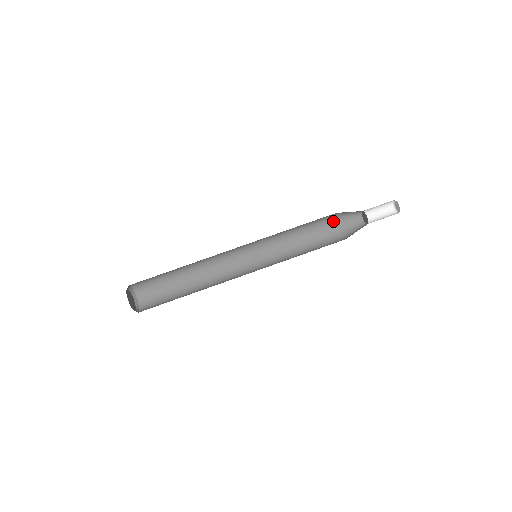
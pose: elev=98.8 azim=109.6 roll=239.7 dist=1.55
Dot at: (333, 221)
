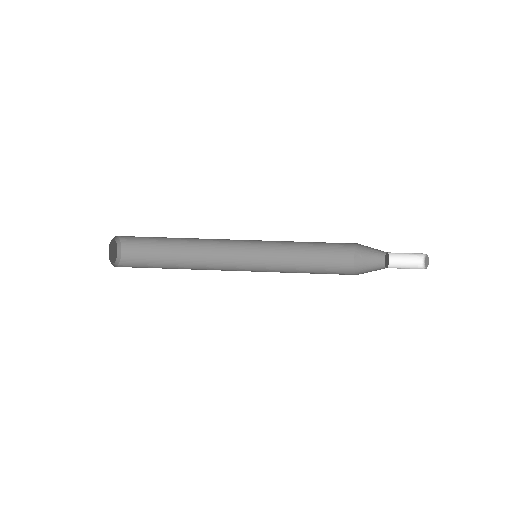
Dot at: (352, 254)
